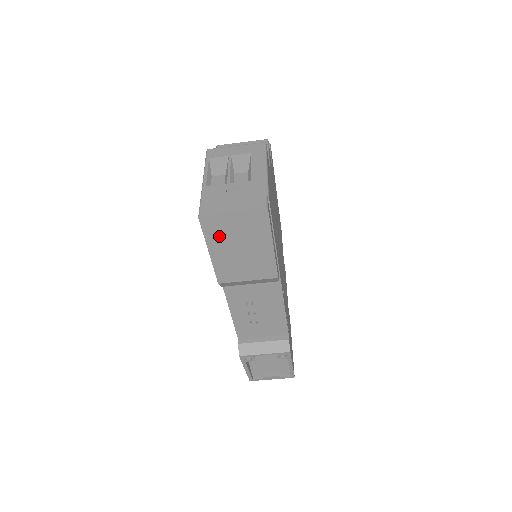
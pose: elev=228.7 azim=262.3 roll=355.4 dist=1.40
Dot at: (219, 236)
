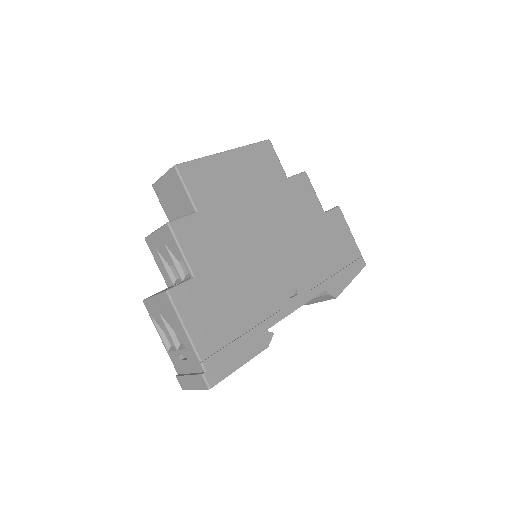
Dot at: occluded
